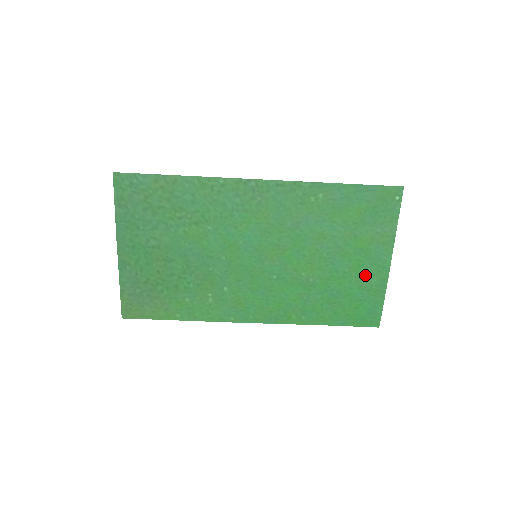
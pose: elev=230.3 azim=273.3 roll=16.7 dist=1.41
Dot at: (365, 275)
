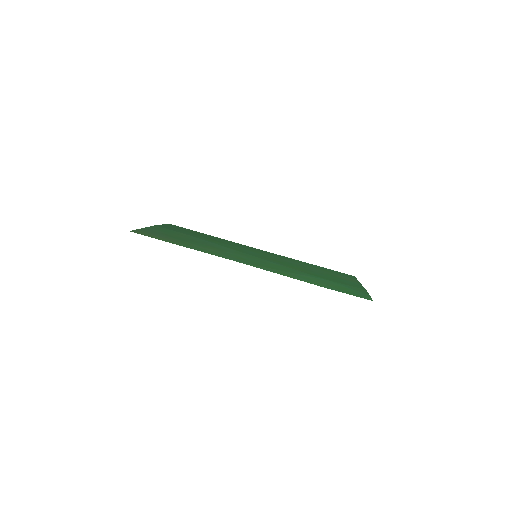
Dot at: (345, 283)
